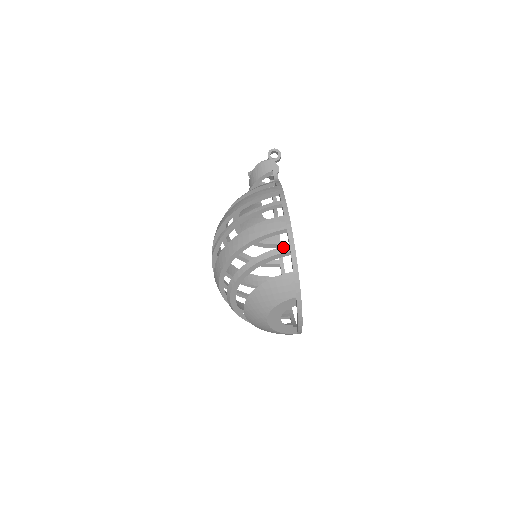
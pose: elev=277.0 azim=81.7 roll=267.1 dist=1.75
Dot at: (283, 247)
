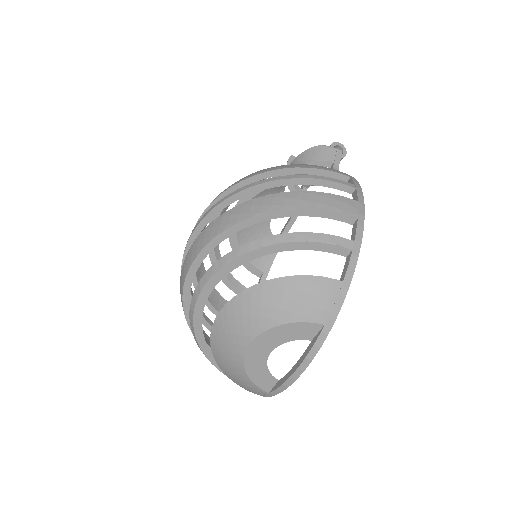
Dot at: (344, 238)
